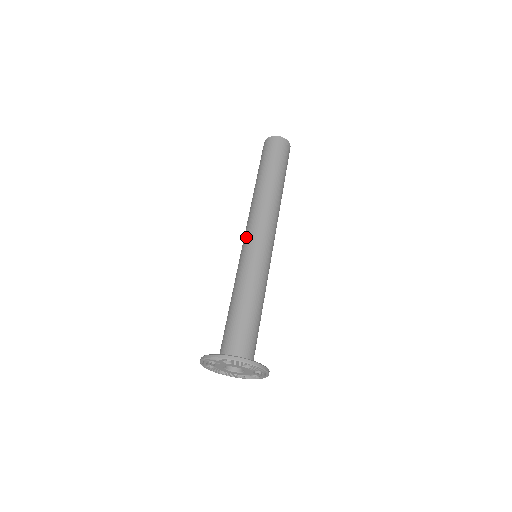
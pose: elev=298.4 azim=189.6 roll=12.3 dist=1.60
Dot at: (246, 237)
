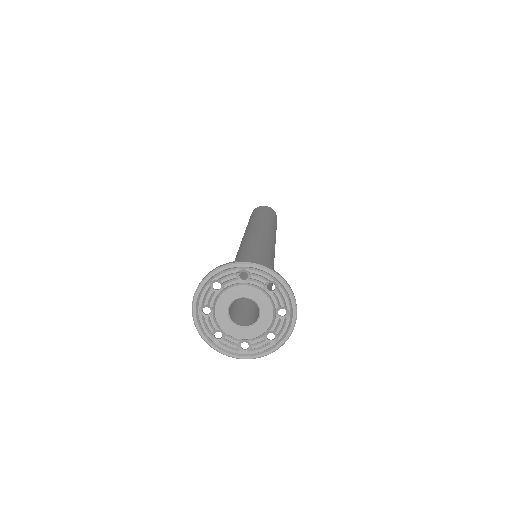
Dot at: (259, 233)
